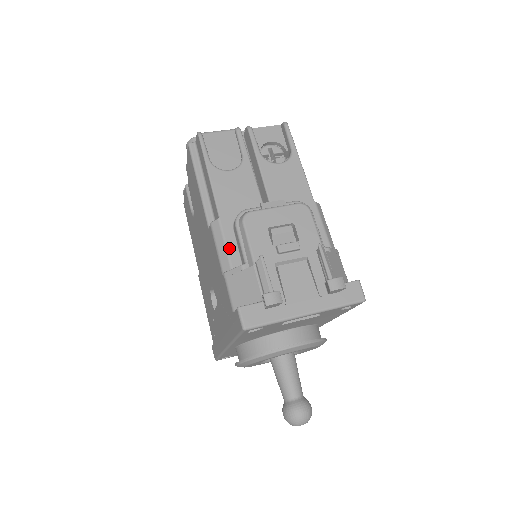
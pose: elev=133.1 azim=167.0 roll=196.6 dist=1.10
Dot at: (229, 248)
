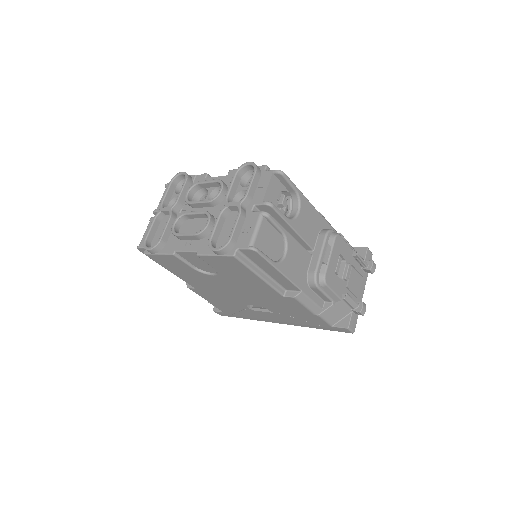
Dot at: (315, 301)
